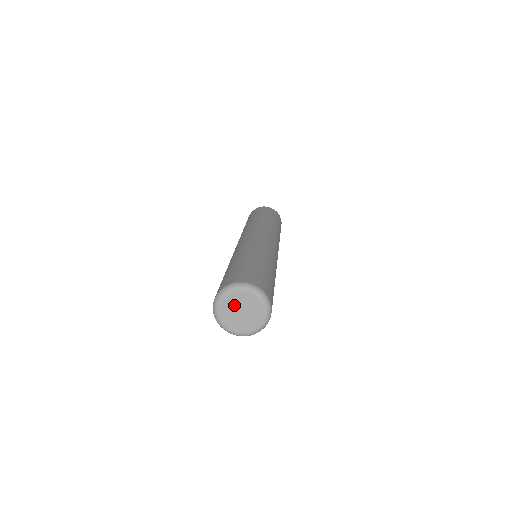
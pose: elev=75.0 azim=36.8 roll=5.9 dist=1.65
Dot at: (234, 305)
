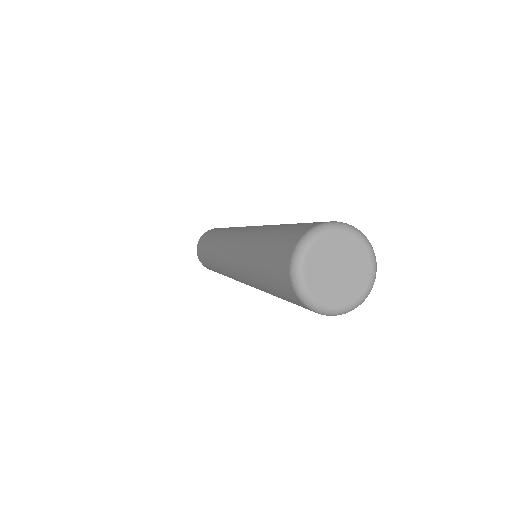
Dot at: (323, 267)
